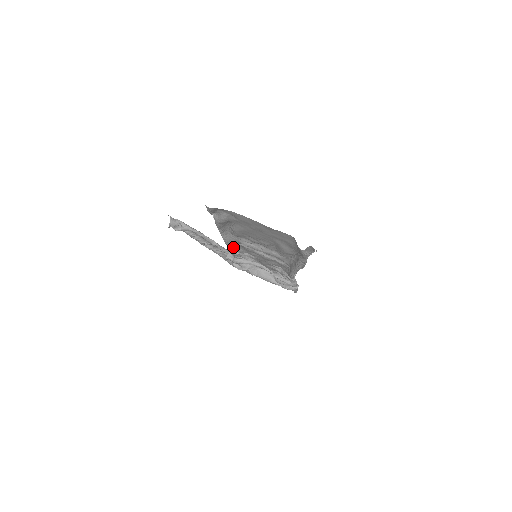
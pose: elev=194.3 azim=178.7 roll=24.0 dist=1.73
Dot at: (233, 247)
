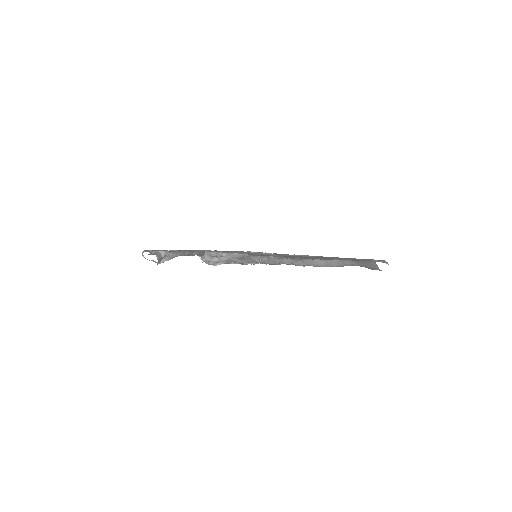
Dot at: occluded
